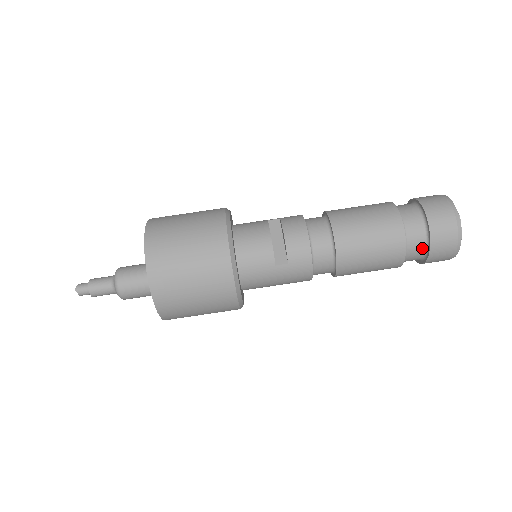
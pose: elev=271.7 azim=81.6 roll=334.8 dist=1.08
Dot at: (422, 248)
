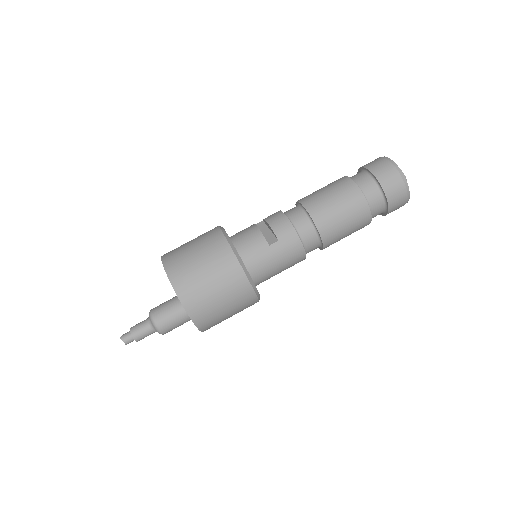
Dot at: (378, 194)
